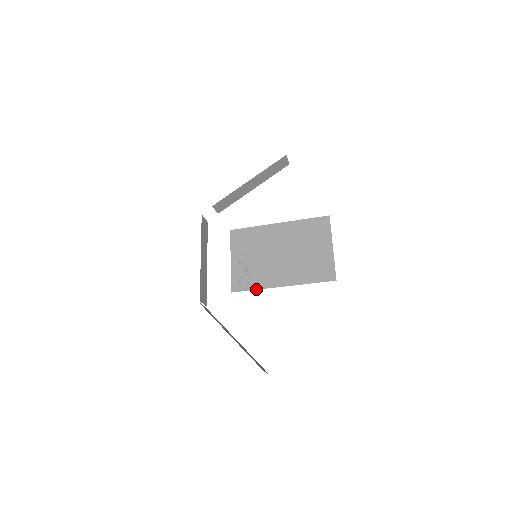
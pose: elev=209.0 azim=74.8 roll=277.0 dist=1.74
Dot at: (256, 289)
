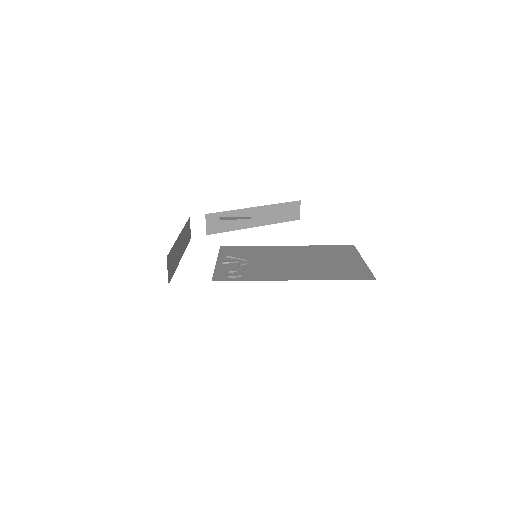
Dot at: (252, 280)
